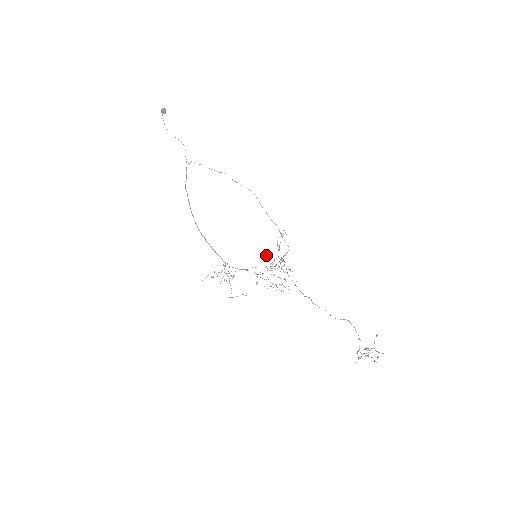
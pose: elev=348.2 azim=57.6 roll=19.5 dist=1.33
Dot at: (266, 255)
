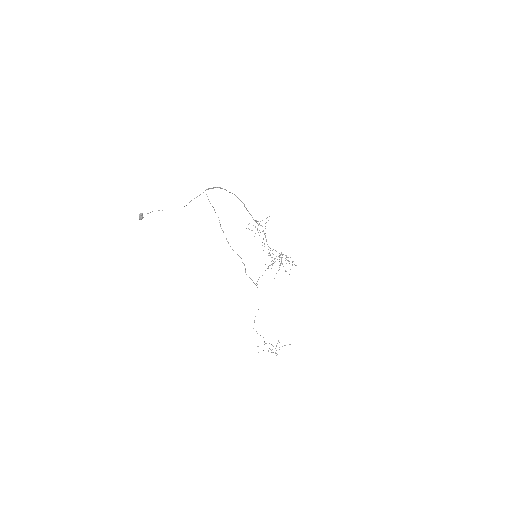
Dot at: occluded
